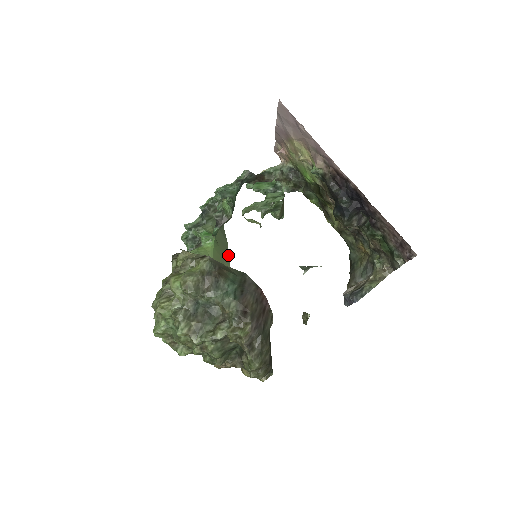
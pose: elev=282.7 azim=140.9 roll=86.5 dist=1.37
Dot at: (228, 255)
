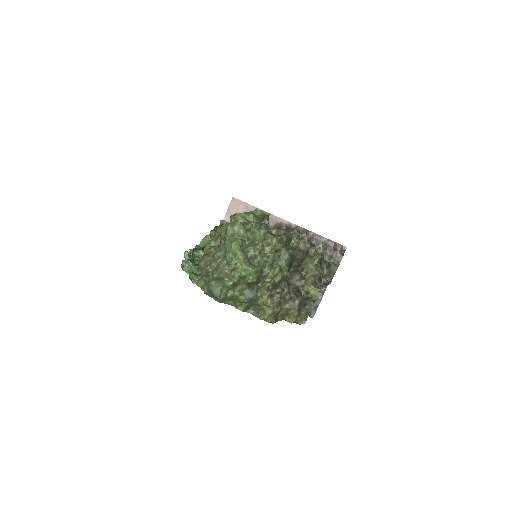
Dot at: occluded
